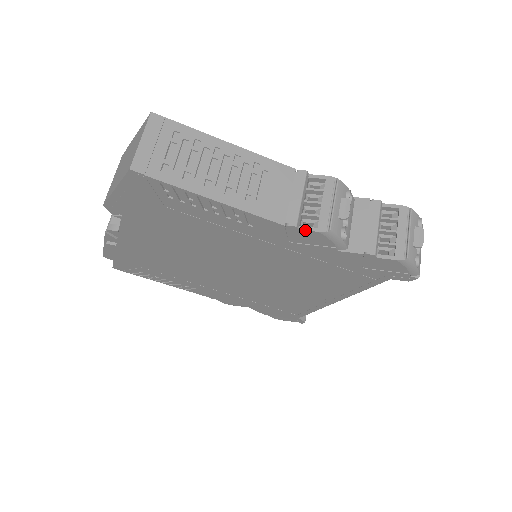
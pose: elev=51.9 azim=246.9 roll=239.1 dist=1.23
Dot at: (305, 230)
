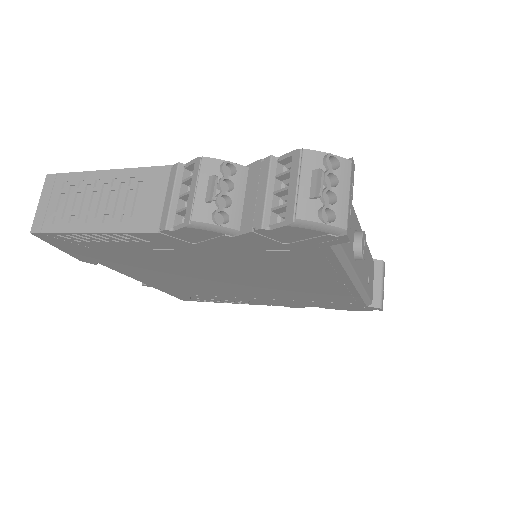
Dot at: (176, 230)
